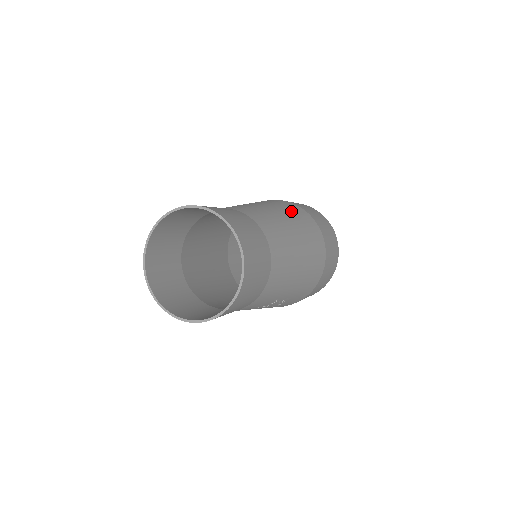
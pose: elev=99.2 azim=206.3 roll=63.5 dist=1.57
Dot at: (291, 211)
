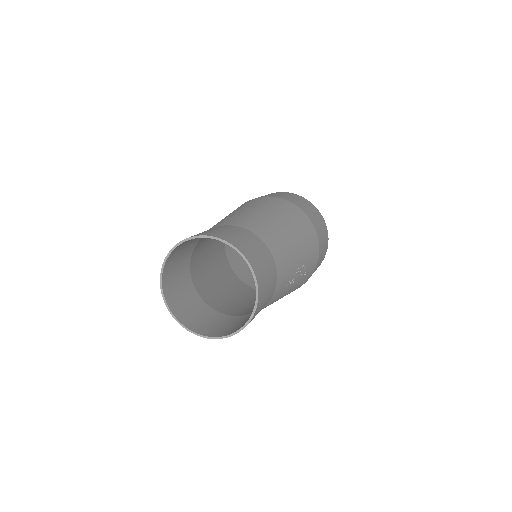
Dot at: (251, 204)
